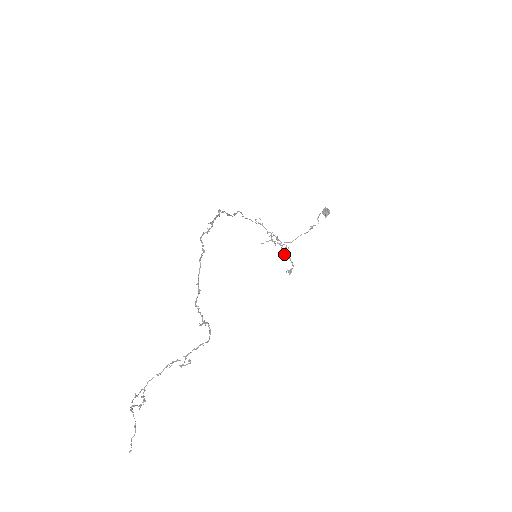
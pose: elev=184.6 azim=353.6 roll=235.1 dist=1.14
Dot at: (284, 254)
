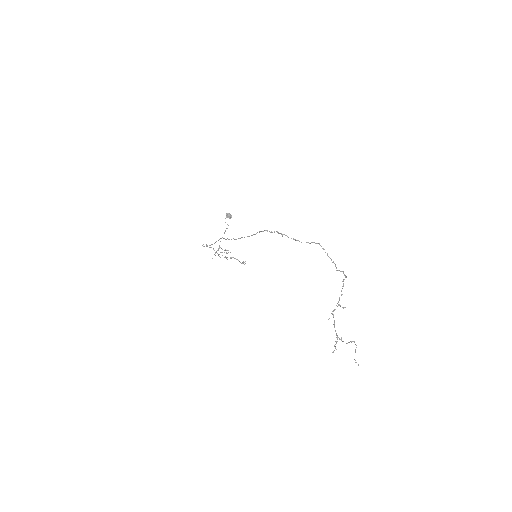
Dot at: occluded
